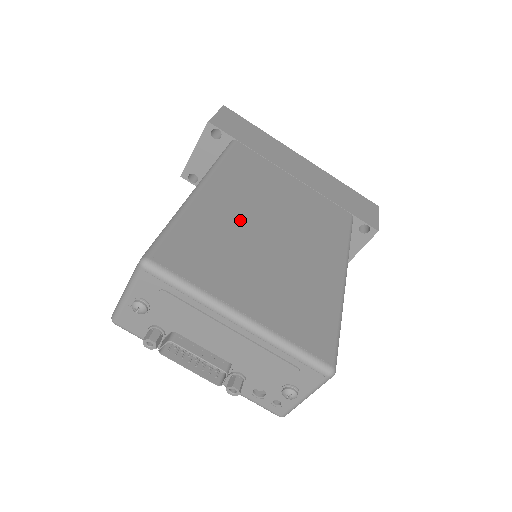
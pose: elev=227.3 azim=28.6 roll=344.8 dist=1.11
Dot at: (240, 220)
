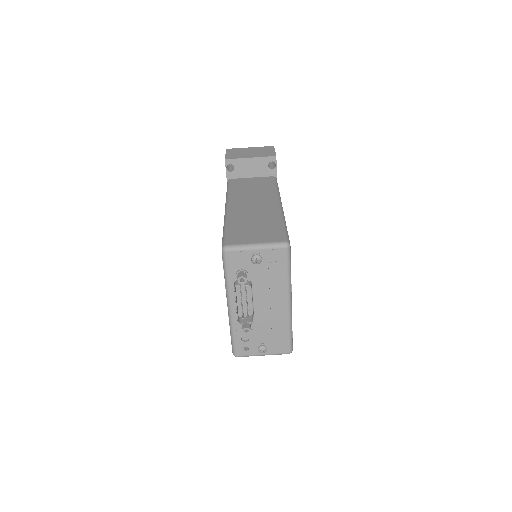
Dot at: occluded
